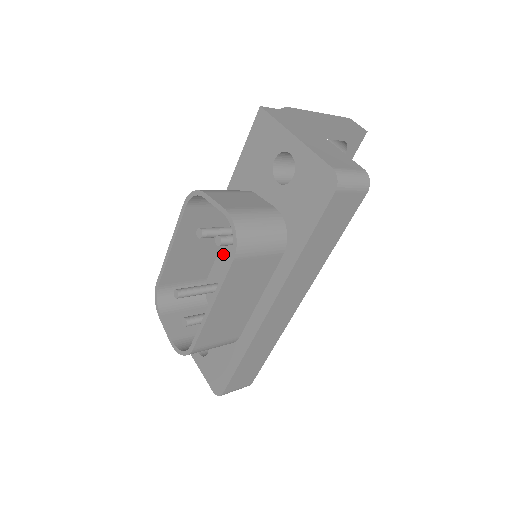
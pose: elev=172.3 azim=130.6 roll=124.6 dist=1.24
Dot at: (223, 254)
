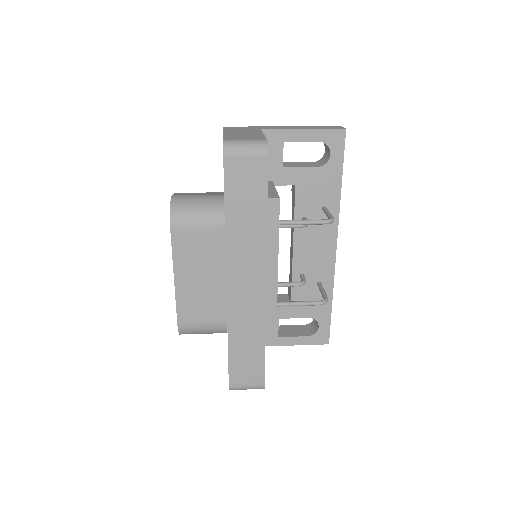
Dot at: occluded
